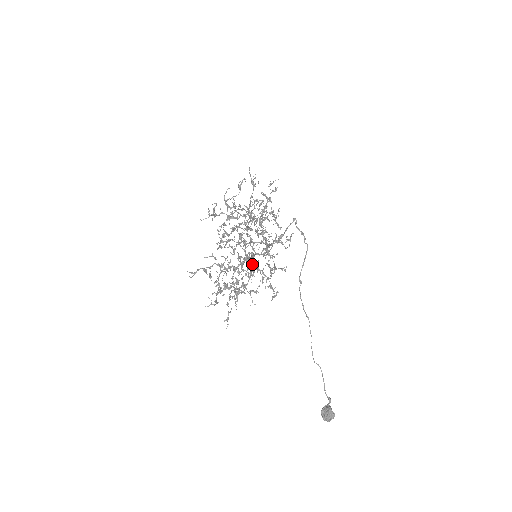
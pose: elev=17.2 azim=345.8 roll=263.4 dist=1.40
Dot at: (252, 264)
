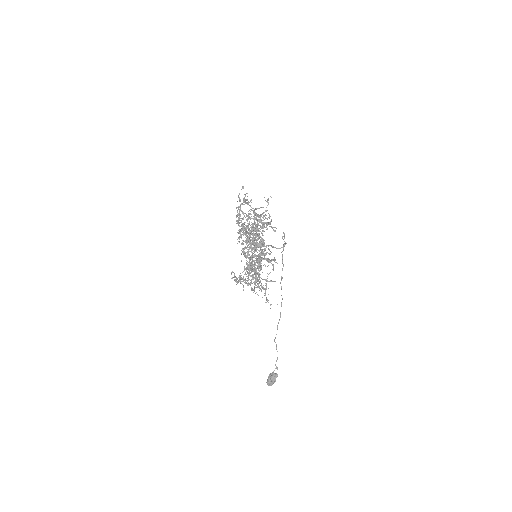
Dot at: occluded
